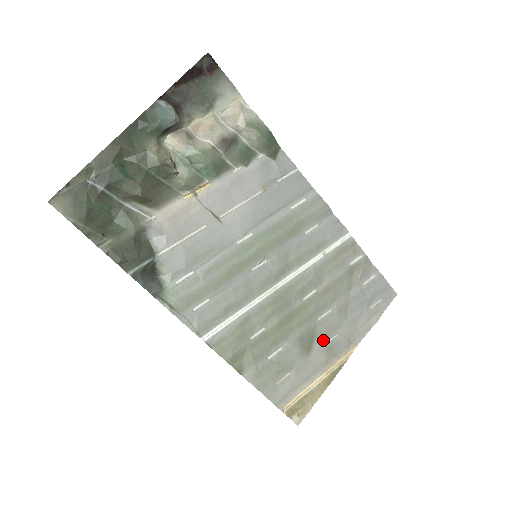
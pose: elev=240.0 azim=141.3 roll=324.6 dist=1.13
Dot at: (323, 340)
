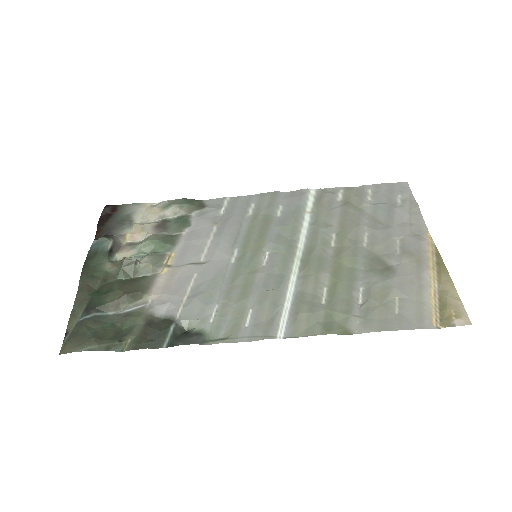
Dot at: (391, 254)
